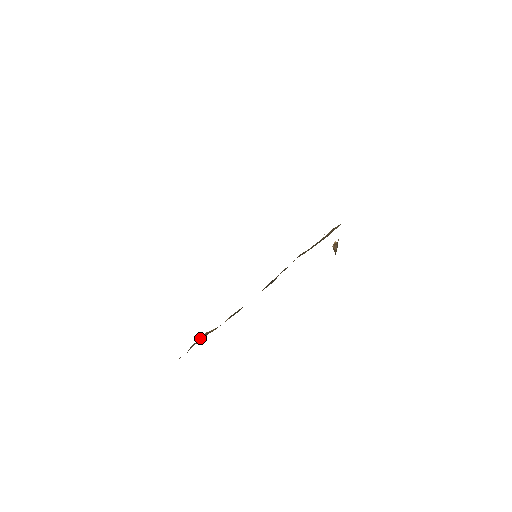
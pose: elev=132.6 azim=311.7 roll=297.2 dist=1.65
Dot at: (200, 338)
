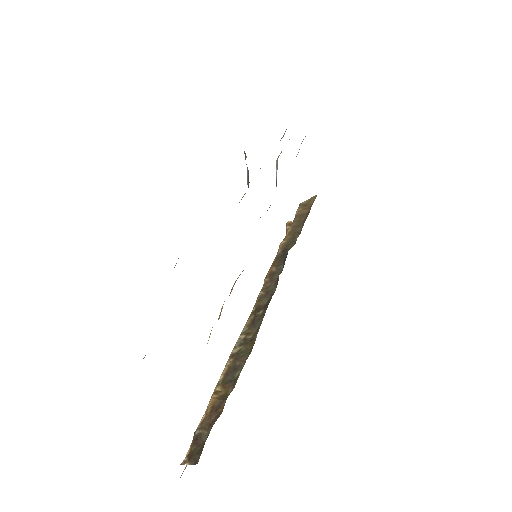
Dot at: (207, 412)
